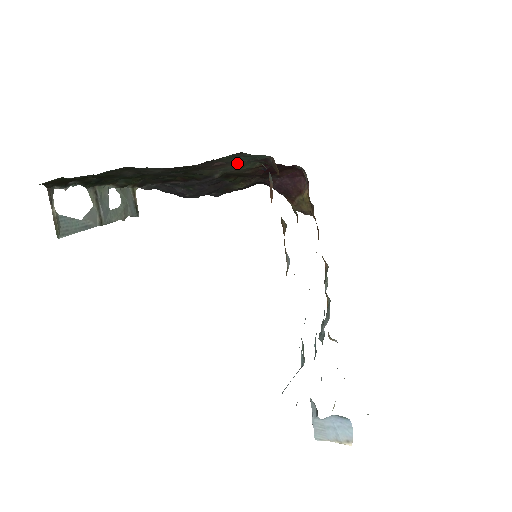
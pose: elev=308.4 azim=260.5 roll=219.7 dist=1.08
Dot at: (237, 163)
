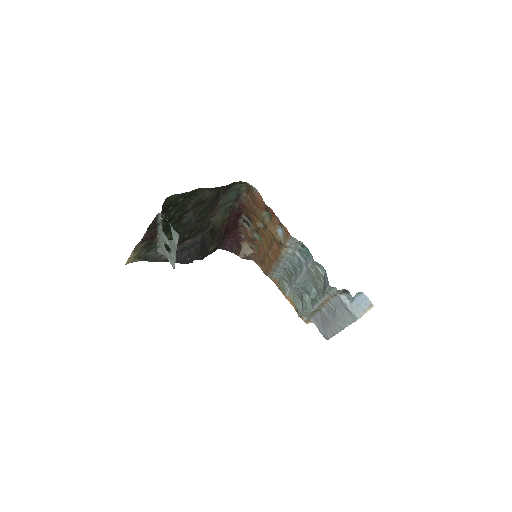
Dot at: (223, 209)
